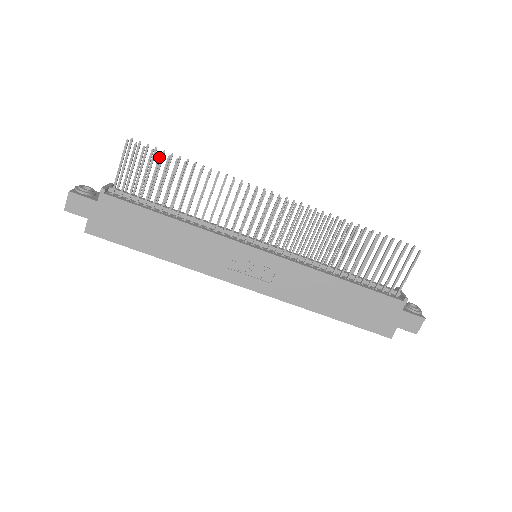
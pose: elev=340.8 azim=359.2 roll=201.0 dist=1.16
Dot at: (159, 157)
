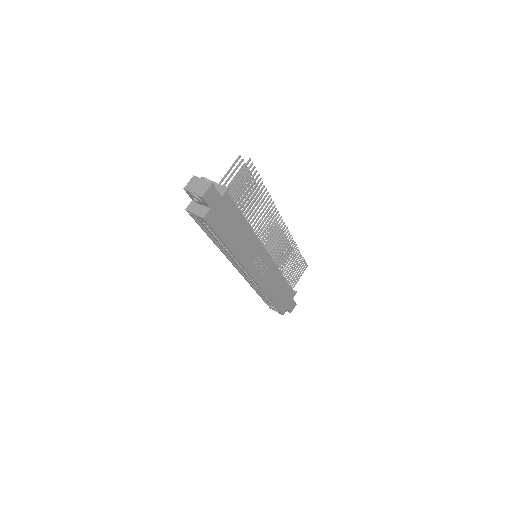
Dot at: (257, 177)
